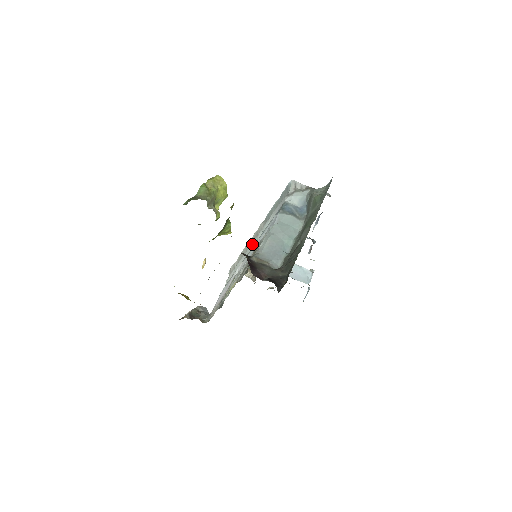
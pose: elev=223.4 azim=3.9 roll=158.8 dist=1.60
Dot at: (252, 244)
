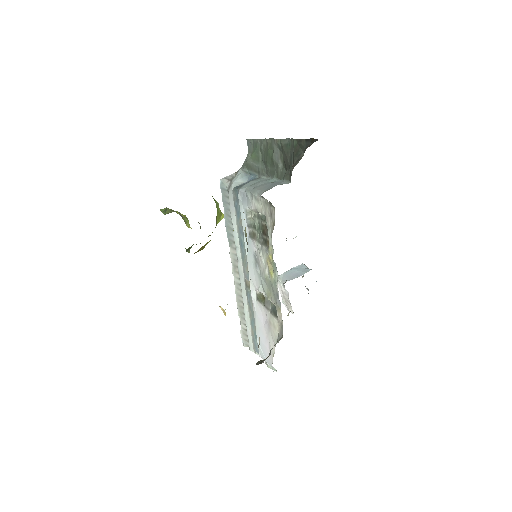
Dot at: (240, 274)
